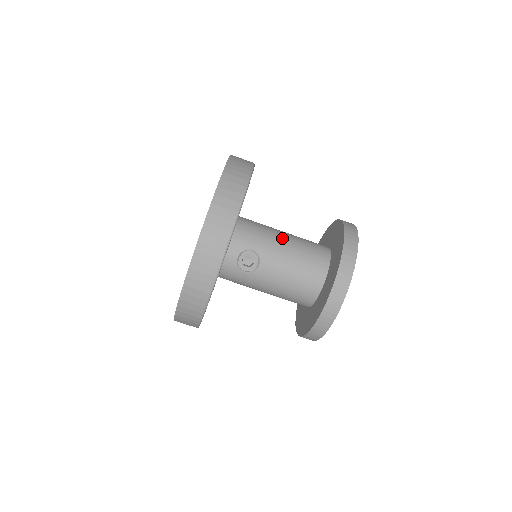
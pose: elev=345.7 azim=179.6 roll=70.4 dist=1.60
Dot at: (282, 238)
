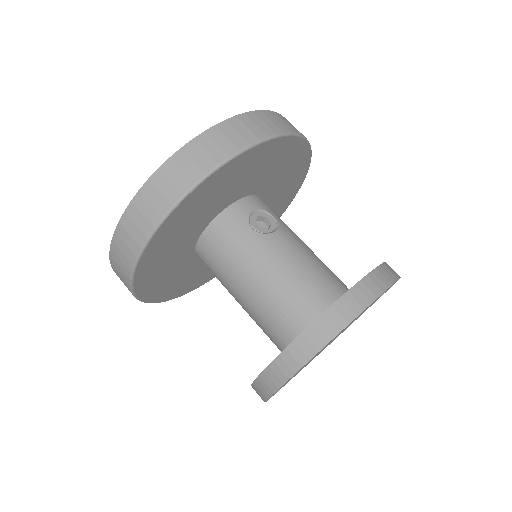
Dot at: occluded
